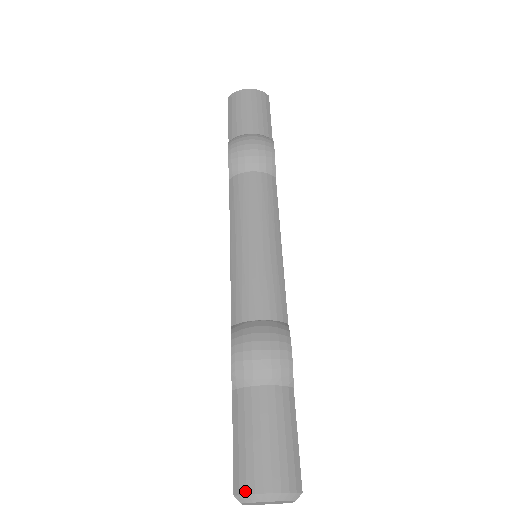
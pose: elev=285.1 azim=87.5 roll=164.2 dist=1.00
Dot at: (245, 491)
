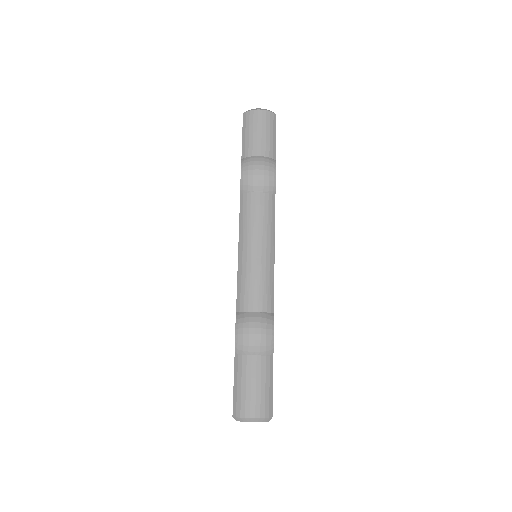
Dot at: (239, 416)
